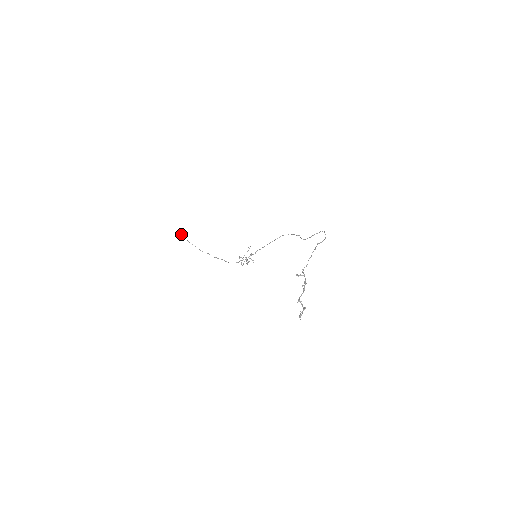
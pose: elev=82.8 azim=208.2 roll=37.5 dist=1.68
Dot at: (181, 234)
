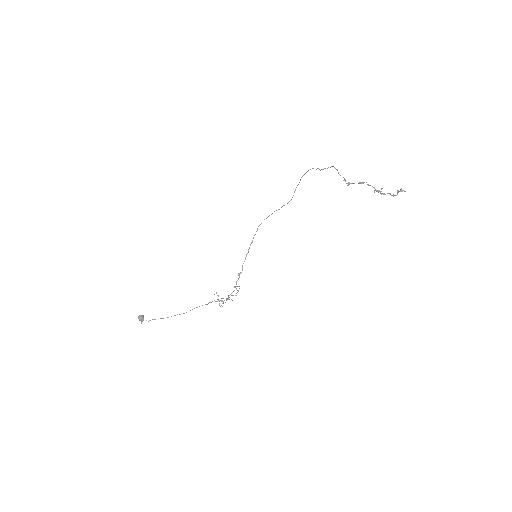
Dot at: occluded
